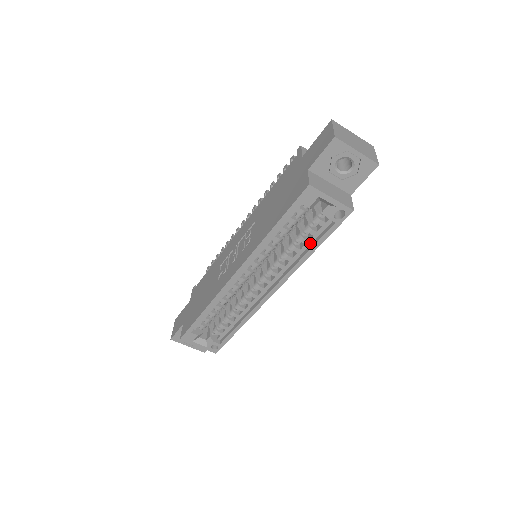
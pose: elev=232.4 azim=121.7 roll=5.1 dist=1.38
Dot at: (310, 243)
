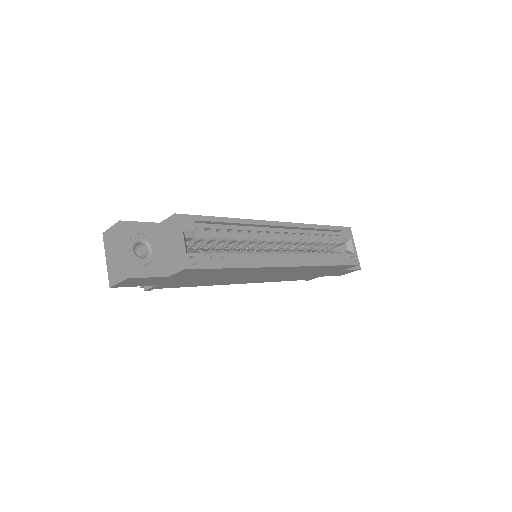
Dot at: occluded
